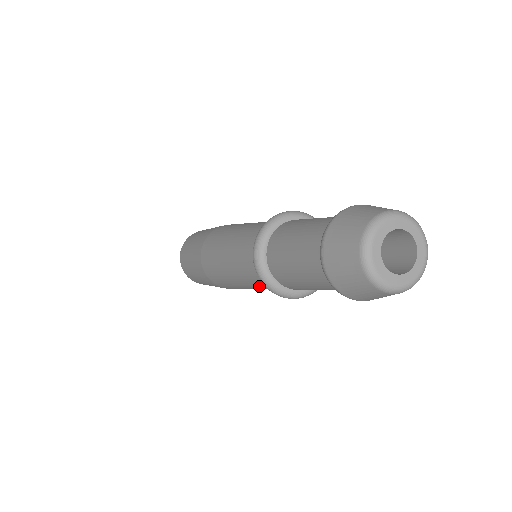
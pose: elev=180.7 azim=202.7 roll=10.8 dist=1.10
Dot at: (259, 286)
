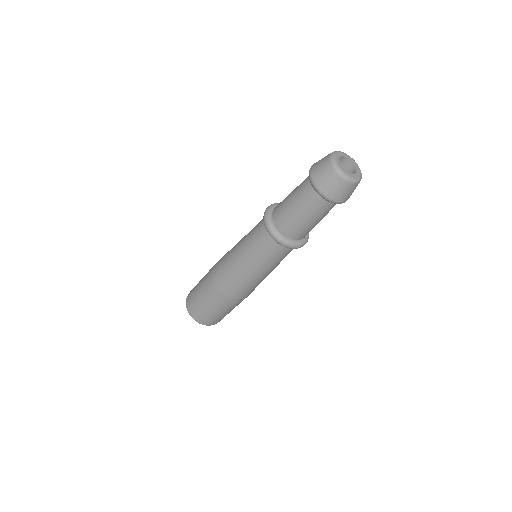
Dot at: (255, 246)
